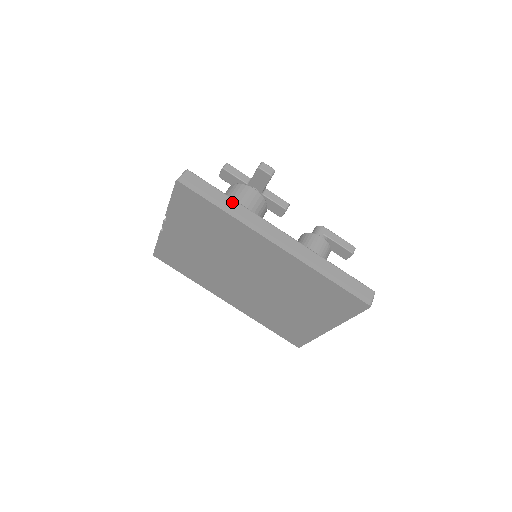
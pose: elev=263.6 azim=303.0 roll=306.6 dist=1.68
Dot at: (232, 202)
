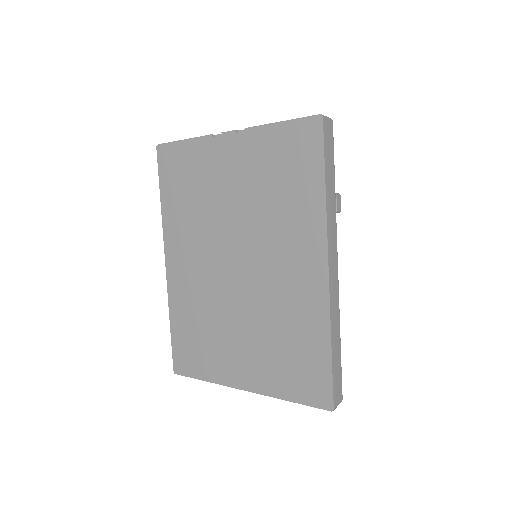
Dot at: (334, 191)
